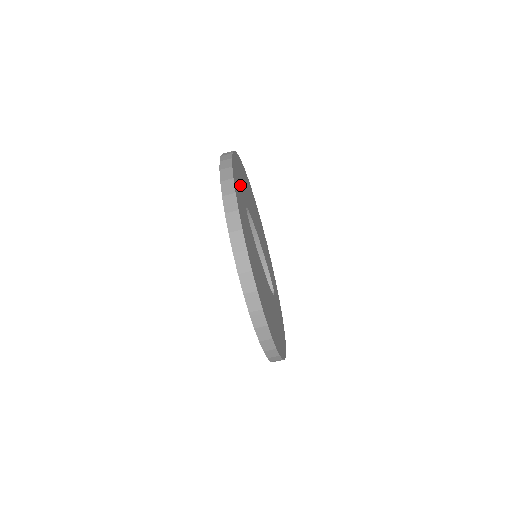
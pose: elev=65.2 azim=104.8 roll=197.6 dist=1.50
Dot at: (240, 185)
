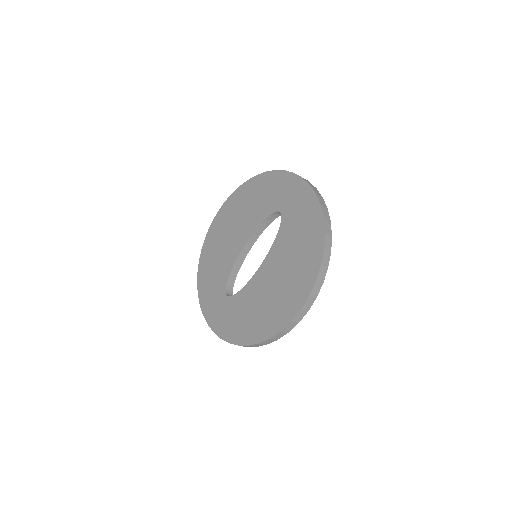
Dot at: occluded
